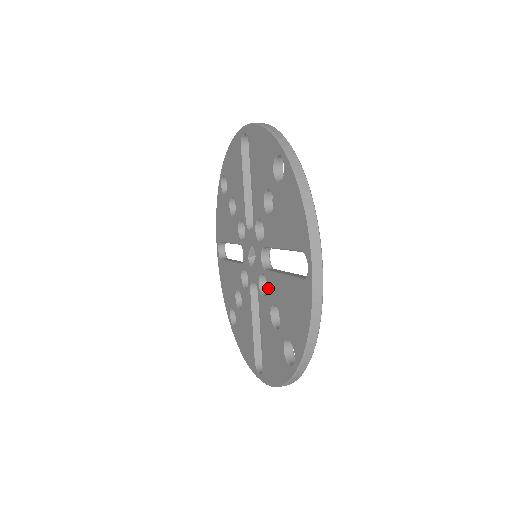
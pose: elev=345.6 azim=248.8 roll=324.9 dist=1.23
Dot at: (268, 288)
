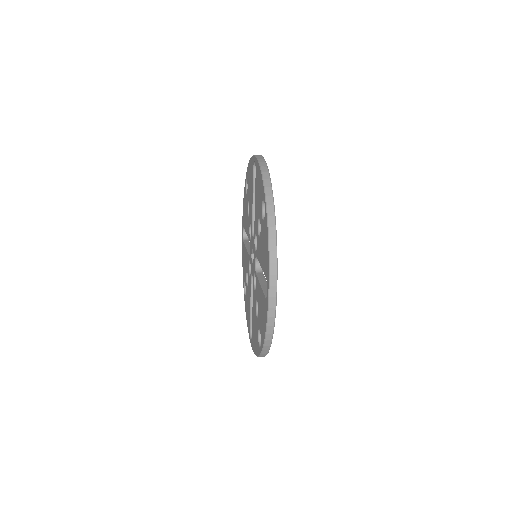
Dot at: (256, 287)
